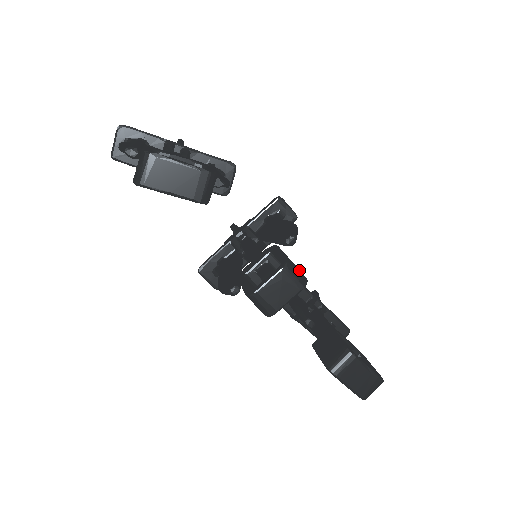
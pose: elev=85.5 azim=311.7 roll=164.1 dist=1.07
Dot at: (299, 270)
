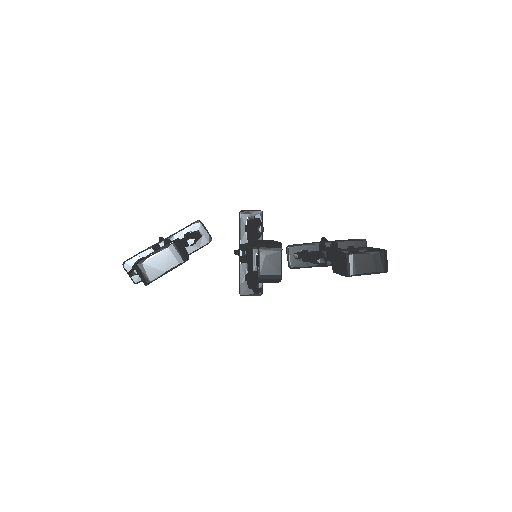
Dot at: (271, 242)
